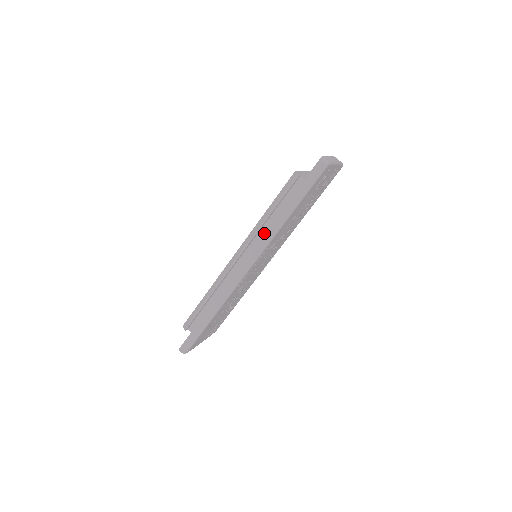
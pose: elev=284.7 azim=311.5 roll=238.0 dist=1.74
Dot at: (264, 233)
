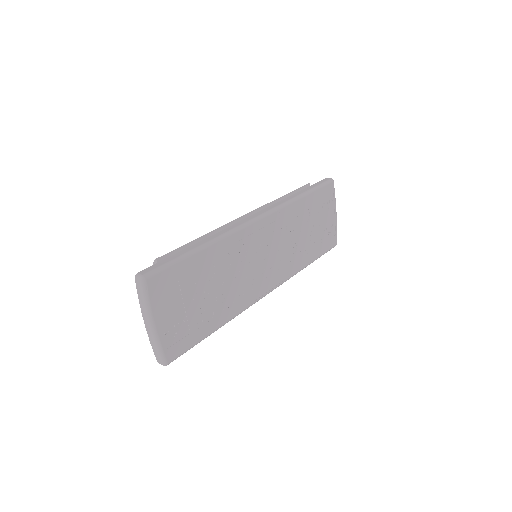
Dot at: occluded
